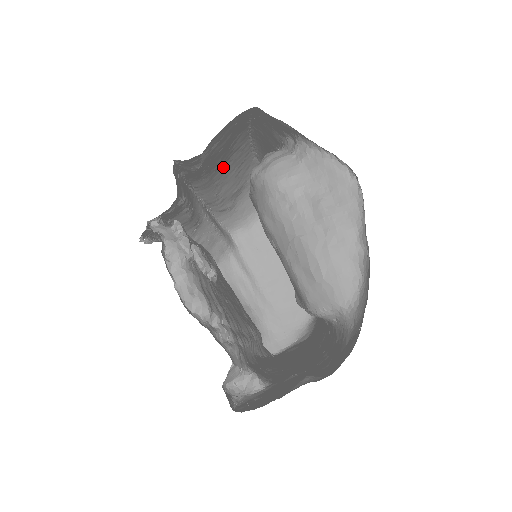
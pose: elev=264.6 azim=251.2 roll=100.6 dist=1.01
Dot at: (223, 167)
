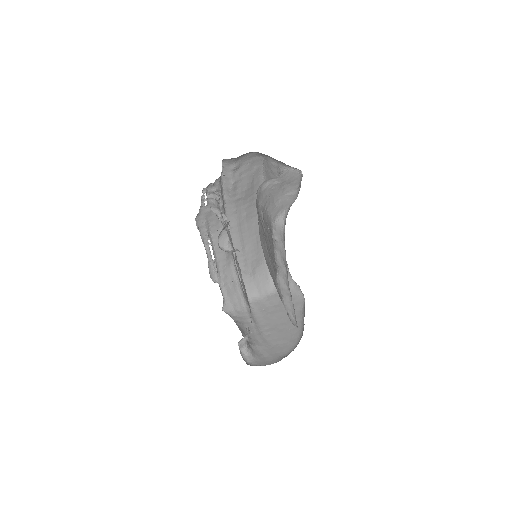
Dot at: (248, 223)
